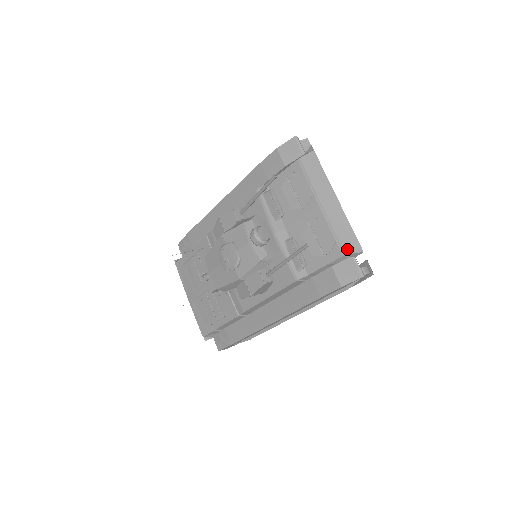
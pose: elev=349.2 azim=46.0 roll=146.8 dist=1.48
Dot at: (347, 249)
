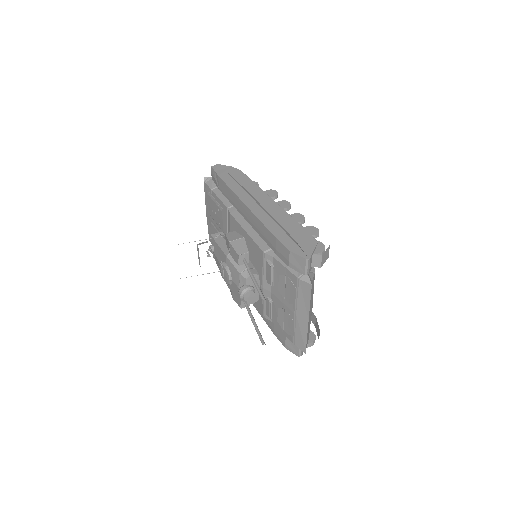
Dot at: (297, 344)
